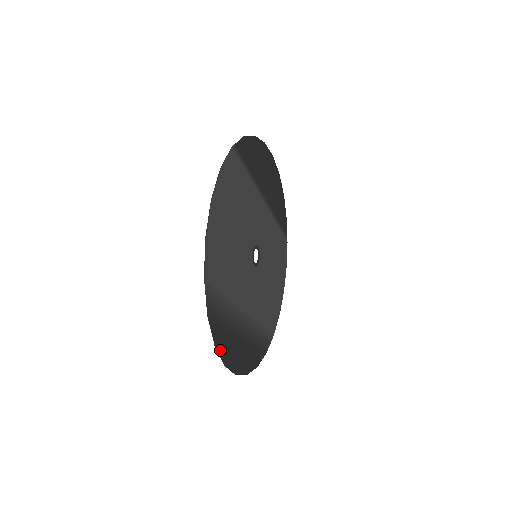
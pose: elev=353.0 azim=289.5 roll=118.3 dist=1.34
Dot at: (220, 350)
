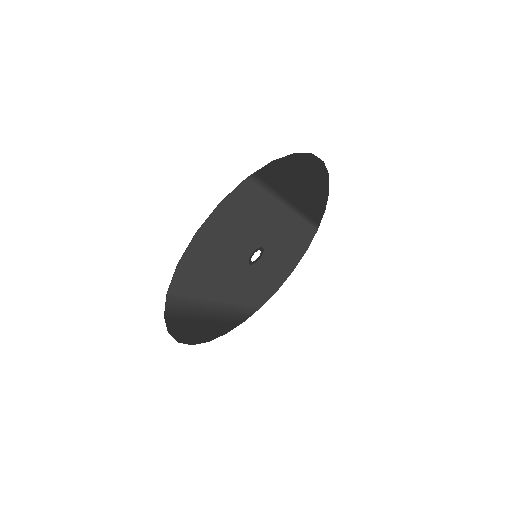
Dot at: (175, 334)
